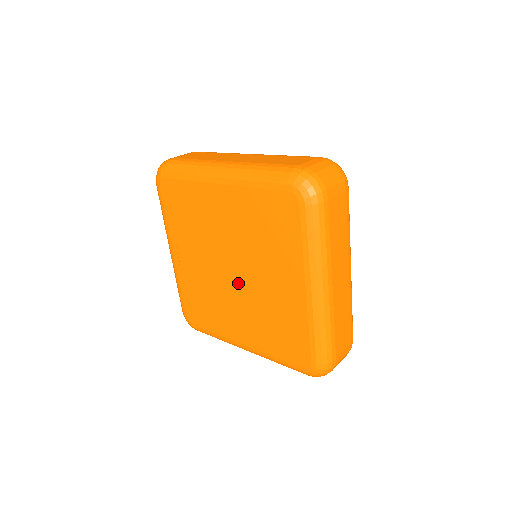
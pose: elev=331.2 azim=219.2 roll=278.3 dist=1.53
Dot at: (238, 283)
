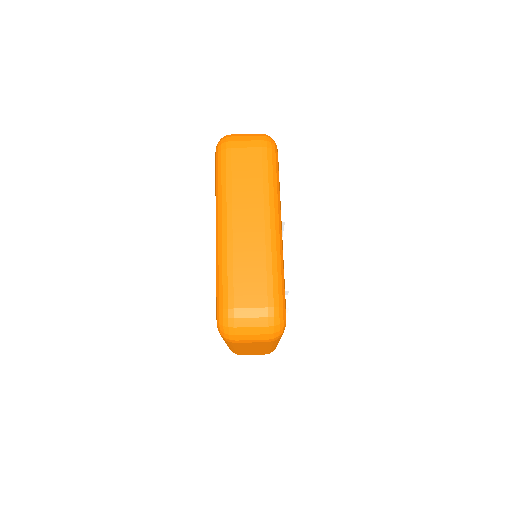
Dot at: occluded
